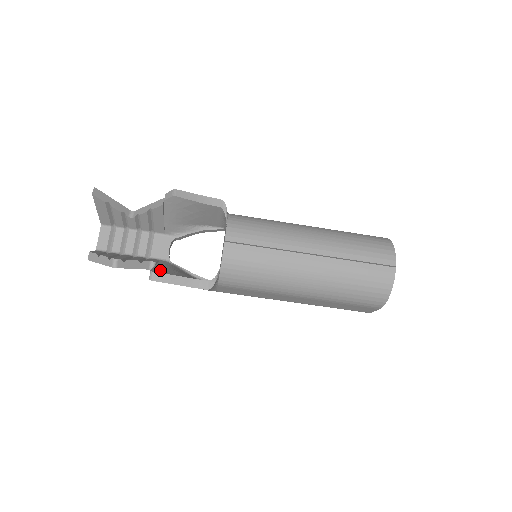
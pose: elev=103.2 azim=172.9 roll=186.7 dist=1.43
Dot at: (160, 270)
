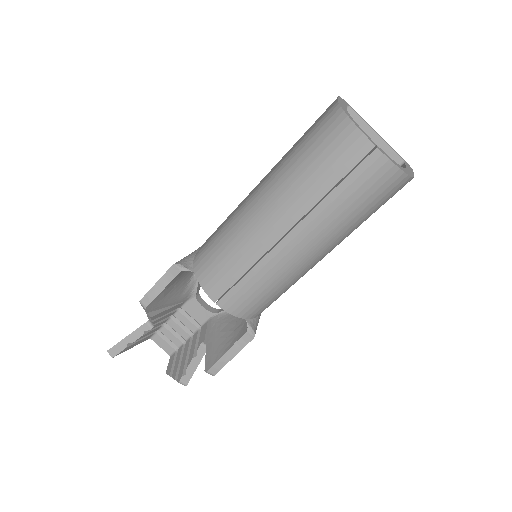
Dot at: (210, 358)
